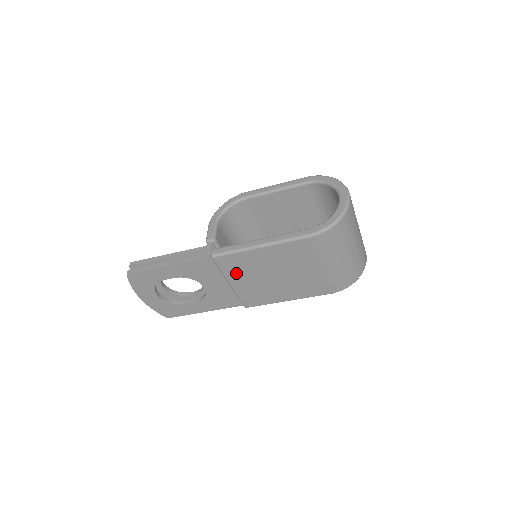
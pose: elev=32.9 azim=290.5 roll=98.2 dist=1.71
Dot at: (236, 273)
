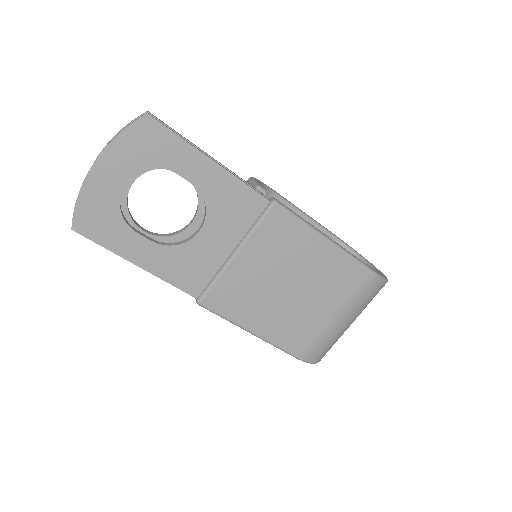
Dot at: (264, 246)
